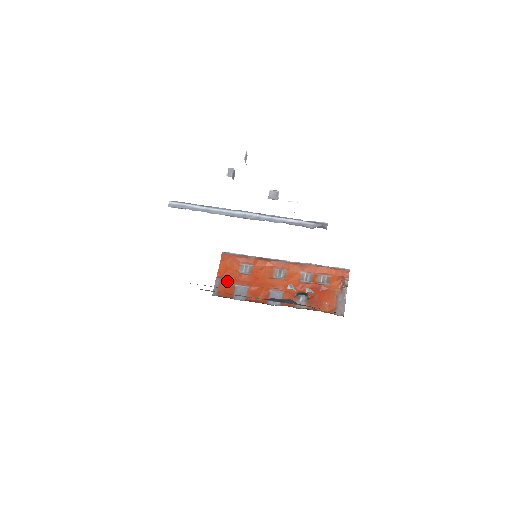
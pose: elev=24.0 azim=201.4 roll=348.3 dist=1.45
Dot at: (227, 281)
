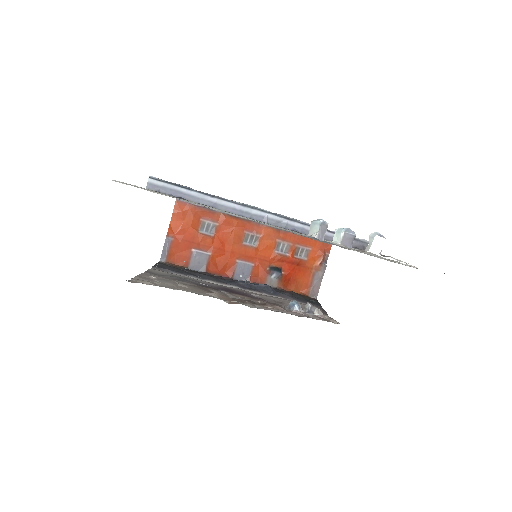
Dot at: (181, 243)
